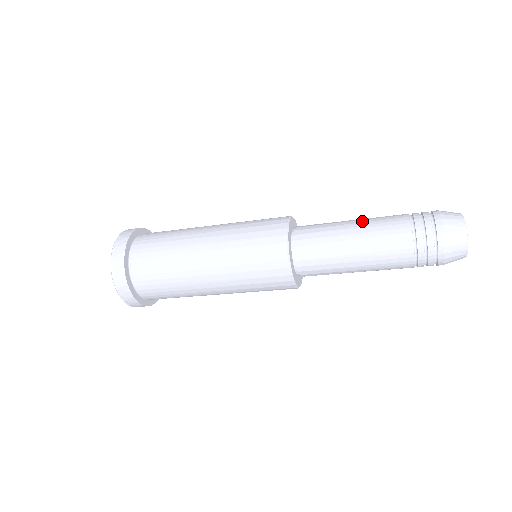
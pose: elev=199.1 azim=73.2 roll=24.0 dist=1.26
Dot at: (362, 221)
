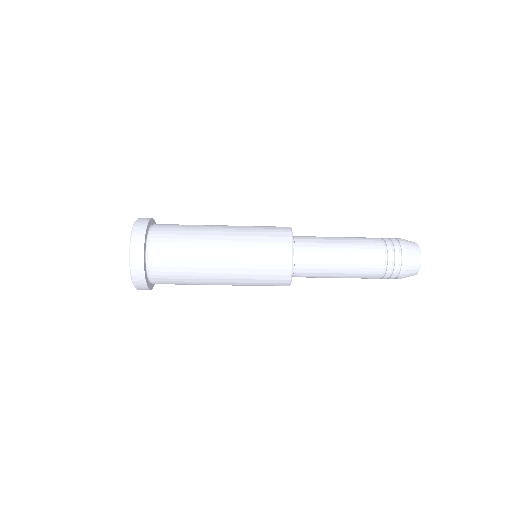
Dot at: occluded
